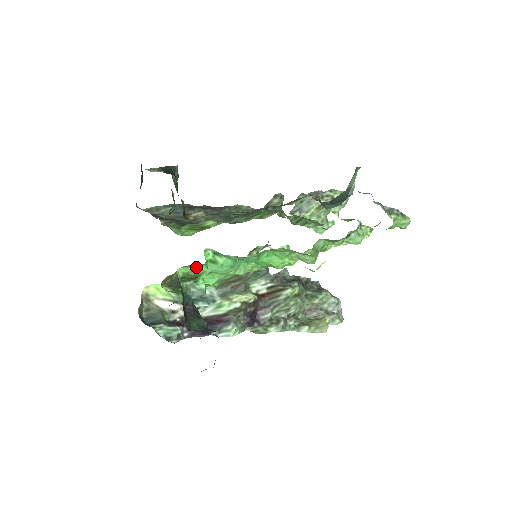
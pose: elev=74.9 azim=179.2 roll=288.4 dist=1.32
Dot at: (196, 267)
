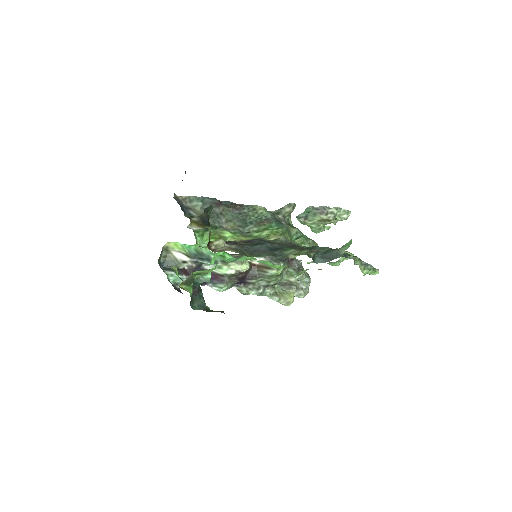
Dot at: (208, 271)
